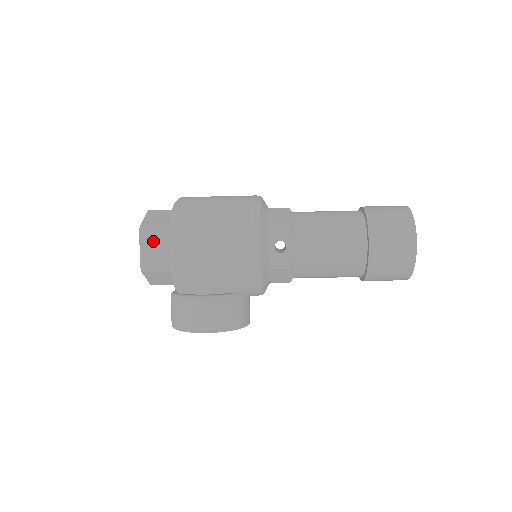
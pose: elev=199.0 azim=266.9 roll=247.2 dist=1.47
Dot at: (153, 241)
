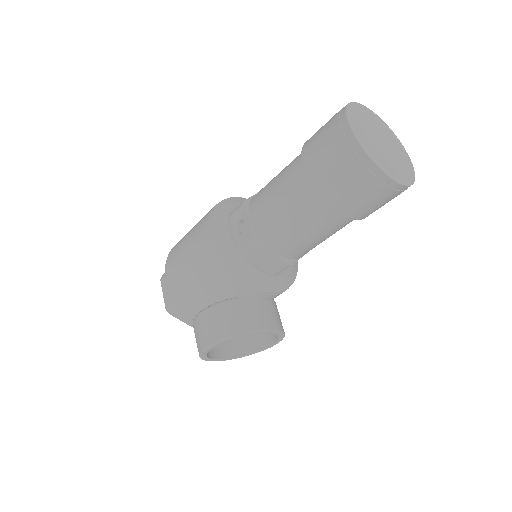
Dot at: occluded
